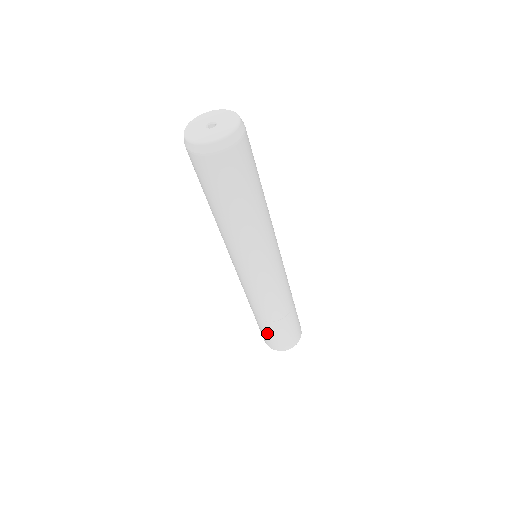
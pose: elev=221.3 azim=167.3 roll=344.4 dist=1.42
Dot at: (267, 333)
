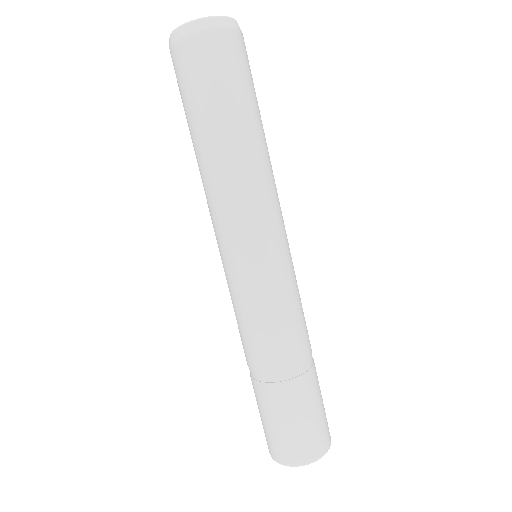
Dot at: (272, 416)
